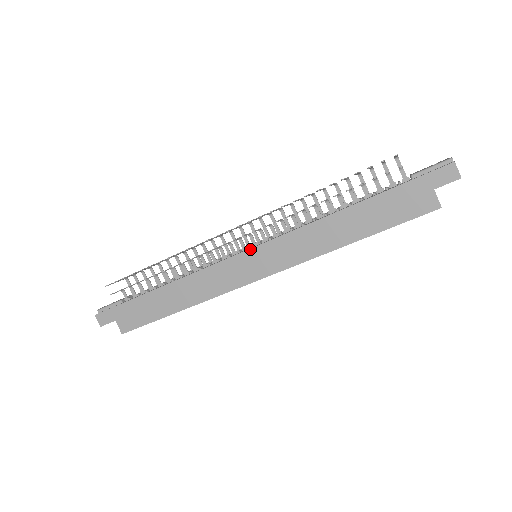
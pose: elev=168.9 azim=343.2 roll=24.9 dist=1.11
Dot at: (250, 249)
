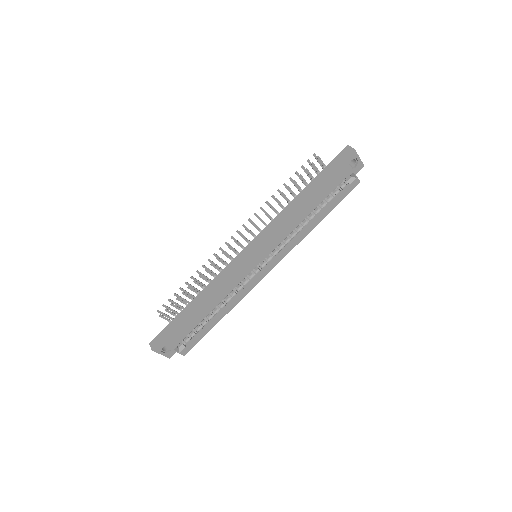
Dot at: (248, 245)
